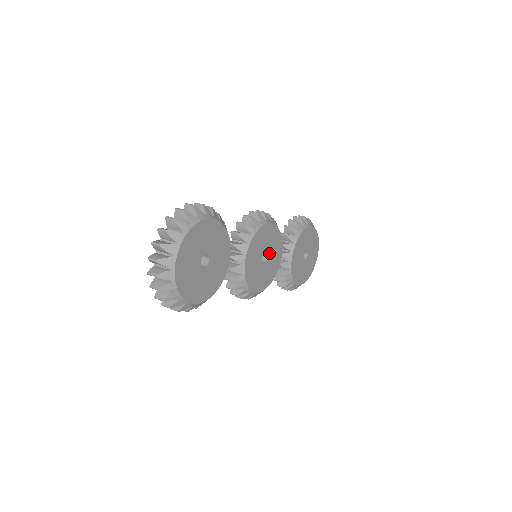
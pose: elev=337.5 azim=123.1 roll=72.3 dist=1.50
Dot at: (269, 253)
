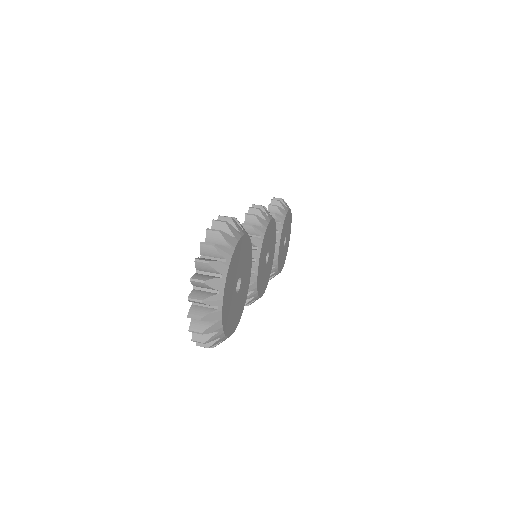
Dot at: (269, 251)
